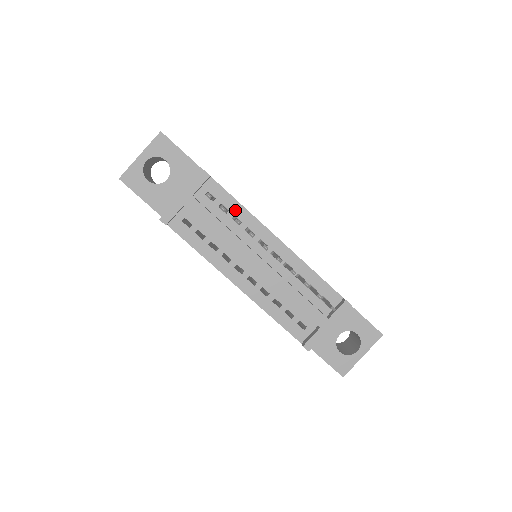
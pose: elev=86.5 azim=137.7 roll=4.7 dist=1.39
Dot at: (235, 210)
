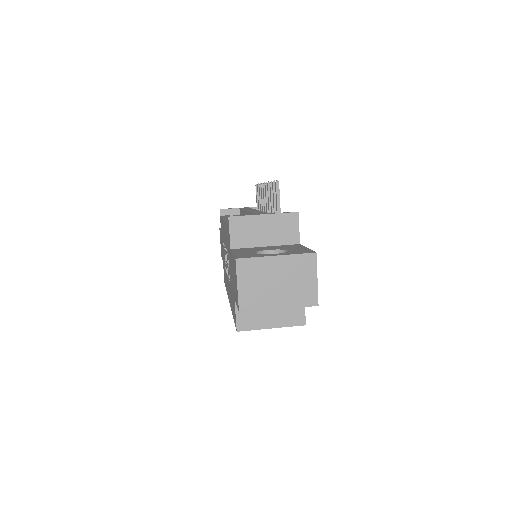
Dot at: occluded
